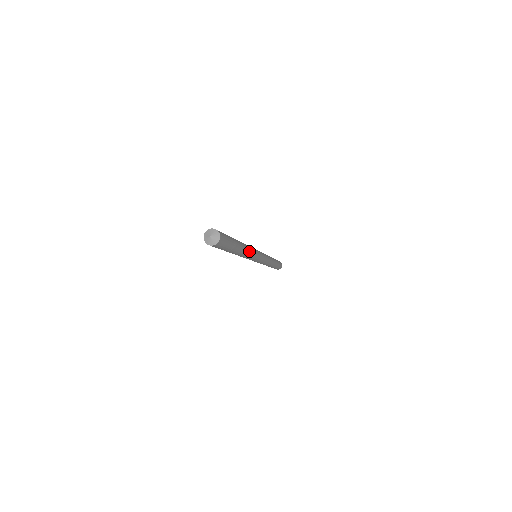
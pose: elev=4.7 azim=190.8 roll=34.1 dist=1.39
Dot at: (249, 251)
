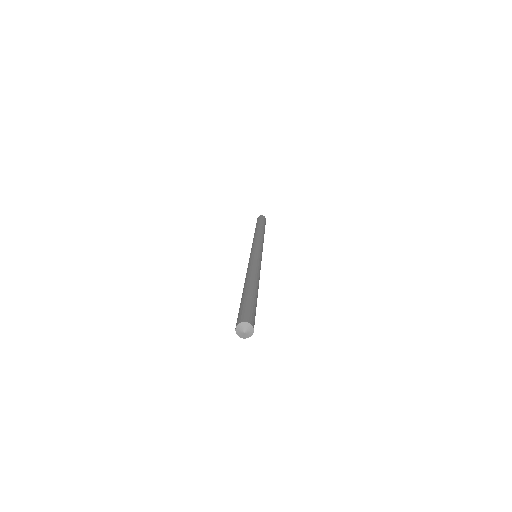
Dot at: (259, 275)
